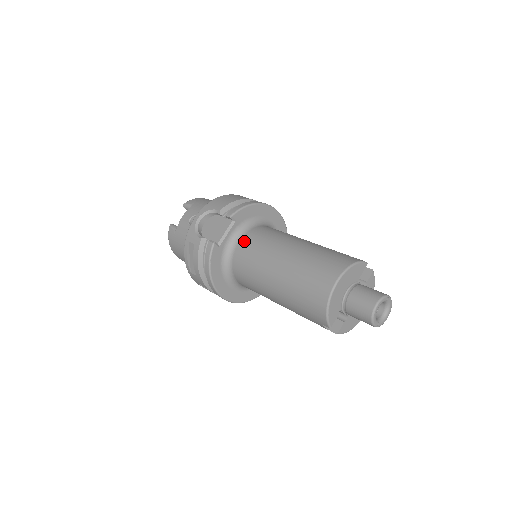
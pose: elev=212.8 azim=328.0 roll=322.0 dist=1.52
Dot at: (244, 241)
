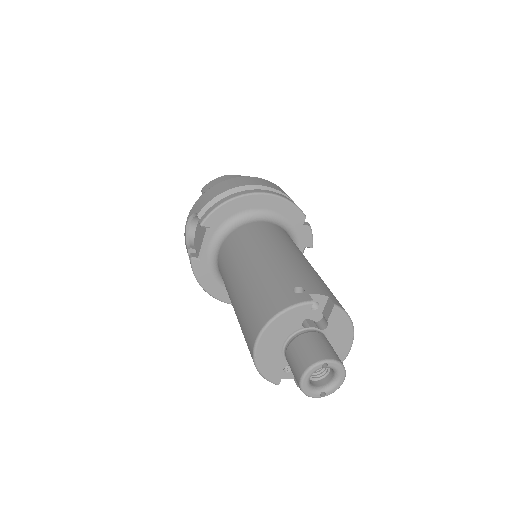
Dot at: (221, 252)
